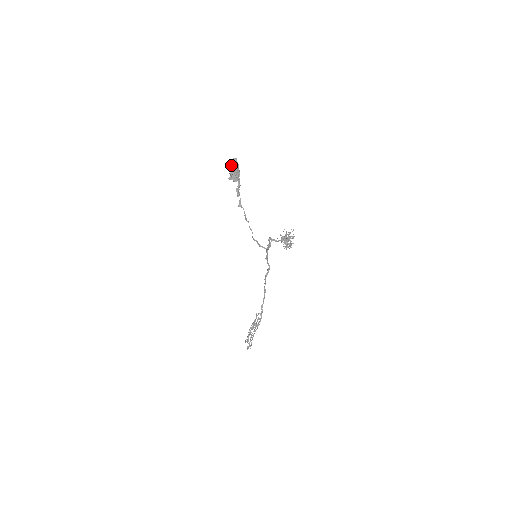
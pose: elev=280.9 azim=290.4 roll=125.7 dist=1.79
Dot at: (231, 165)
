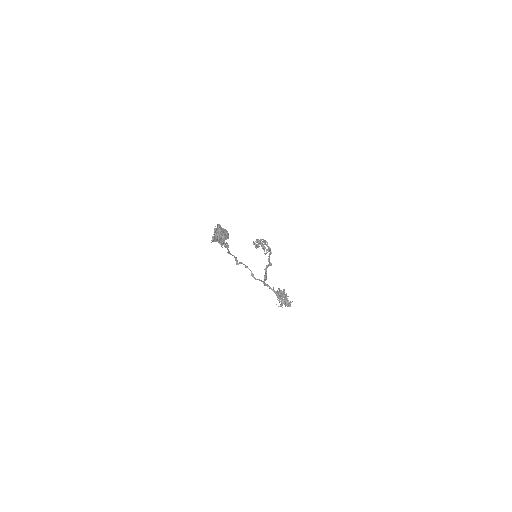
Dot at: (212, 240)
